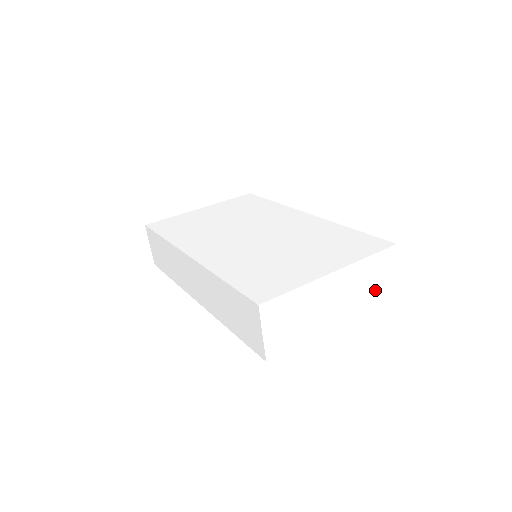
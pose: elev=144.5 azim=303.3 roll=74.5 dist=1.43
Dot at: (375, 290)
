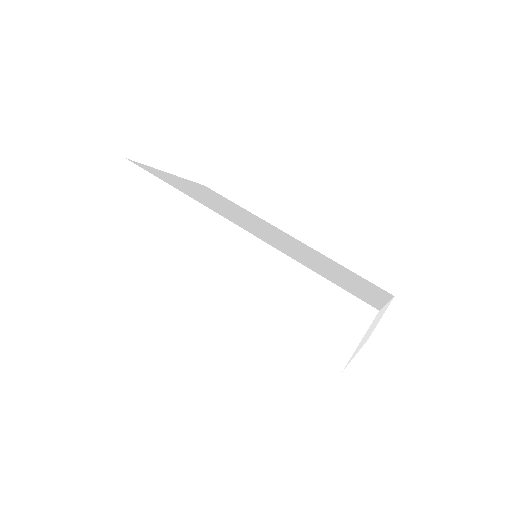
Dot at: occluded
